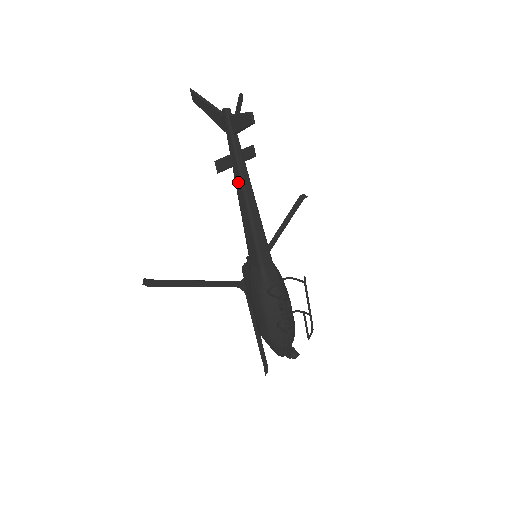
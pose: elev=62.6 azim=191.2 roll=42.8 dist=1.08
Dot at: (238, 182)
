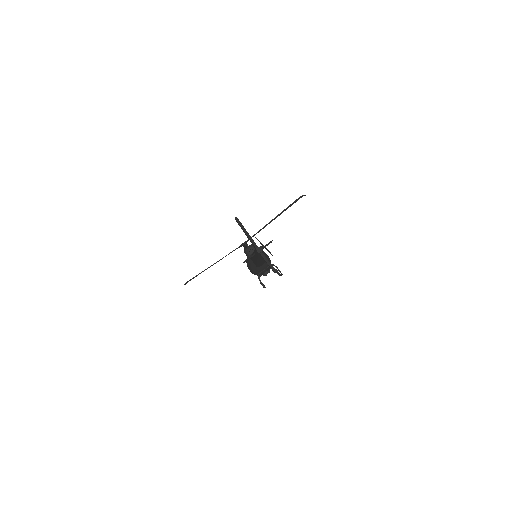
Dot at: (256, 257)
